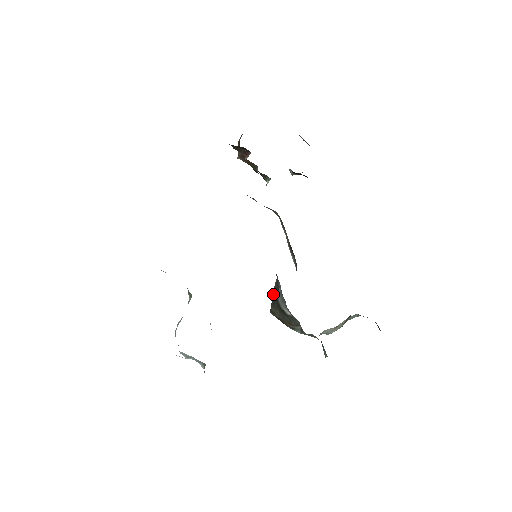
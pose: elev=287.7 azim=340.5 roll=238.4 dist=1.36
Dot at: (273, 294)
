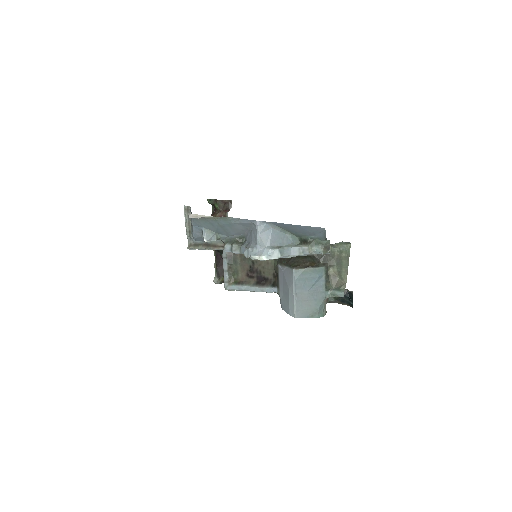
Dot at: (287, 261)
